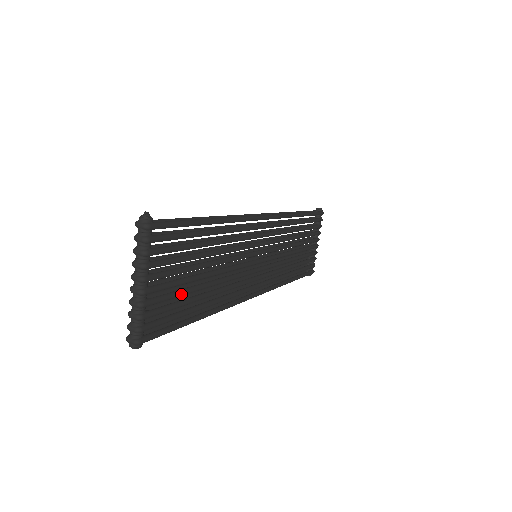
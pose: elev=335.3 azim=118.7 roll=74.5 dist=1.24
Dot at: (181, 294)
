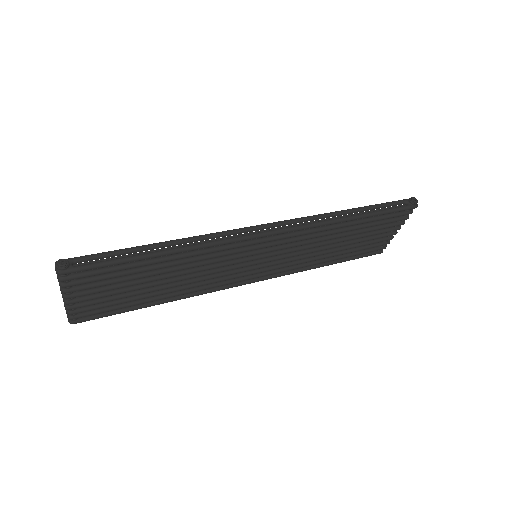
Dot at: (120, 298)
